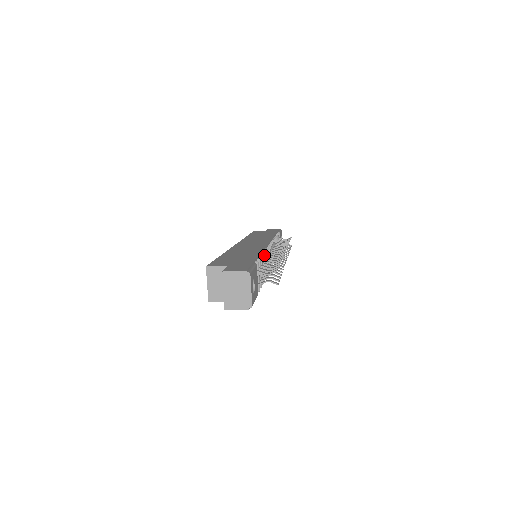
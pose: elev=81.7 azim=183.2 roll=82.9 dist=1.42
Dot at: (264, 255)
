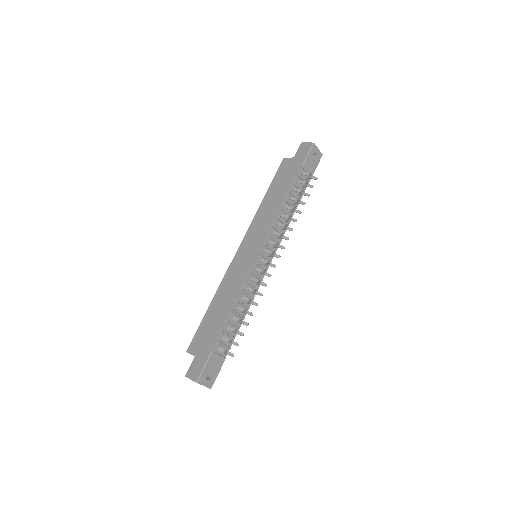
Dot at: (237, 302)
